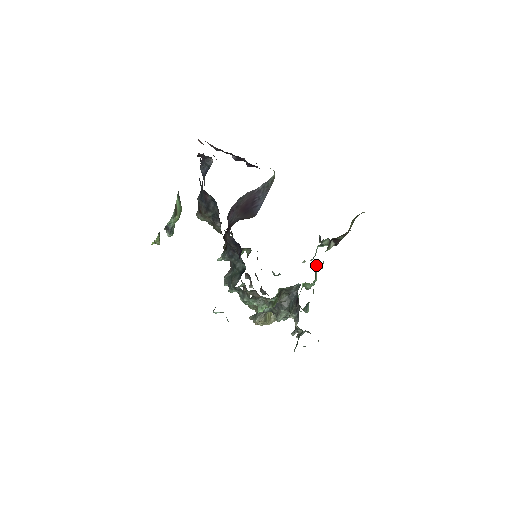
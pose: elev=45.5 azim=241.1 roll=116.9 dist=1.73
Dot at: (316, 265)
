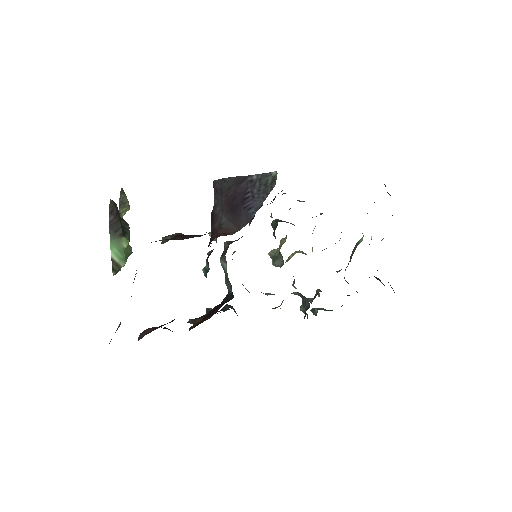
Dot at: (358, 241)
